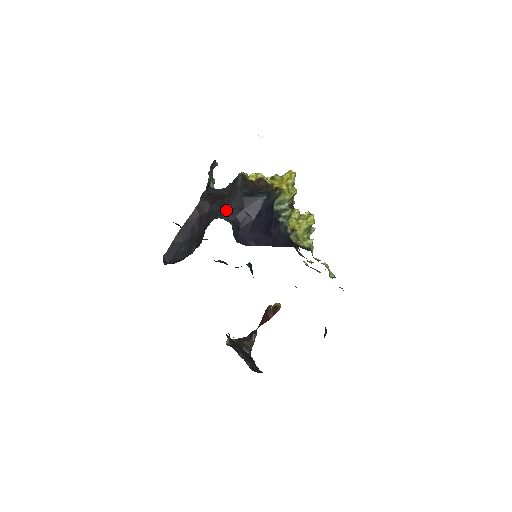
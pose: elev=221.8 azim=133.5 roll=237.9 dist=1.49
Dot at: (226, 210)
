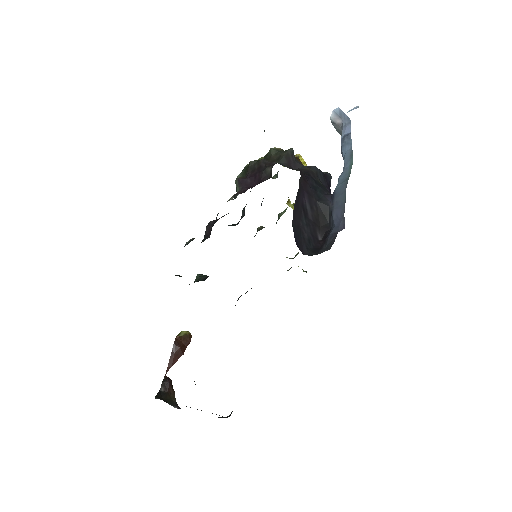
Dot at: (323, 186)
